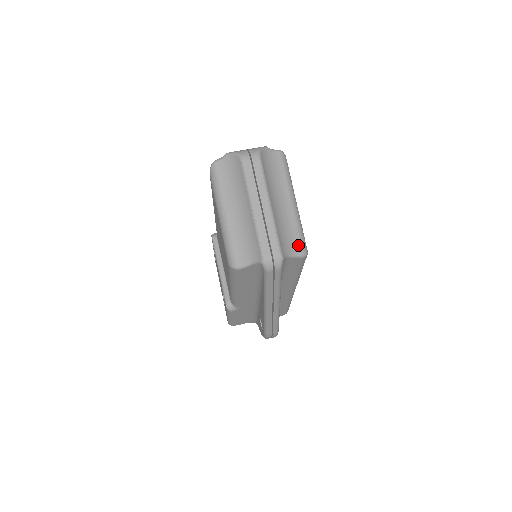
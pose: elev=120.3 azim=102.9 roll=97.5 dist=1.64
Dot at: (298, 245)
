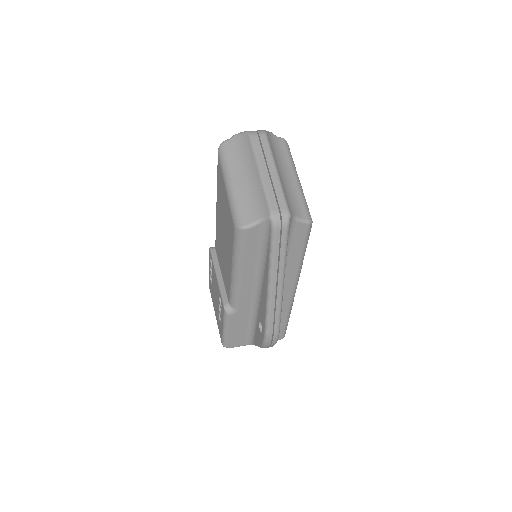
Dot at: (303, 212)
